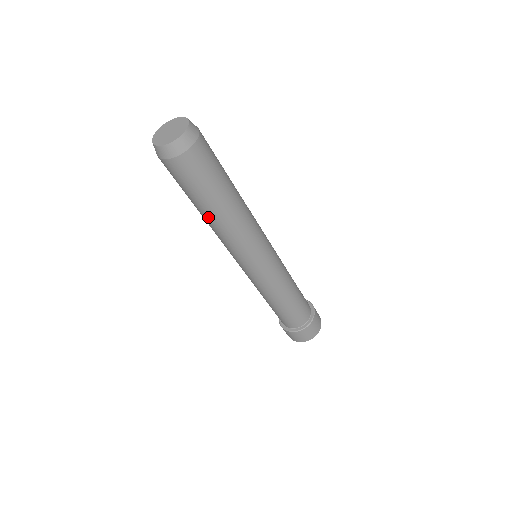
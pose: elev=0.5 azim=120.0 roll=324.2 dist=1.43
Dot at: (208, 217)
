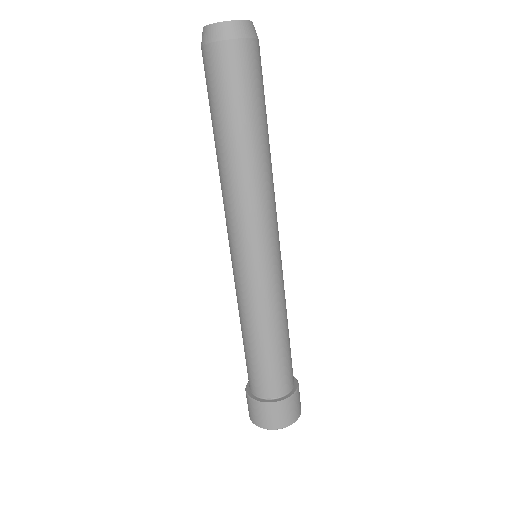
Dot at: (233, 151)
